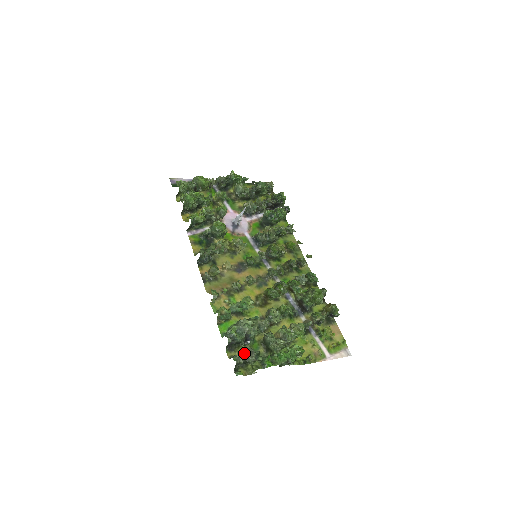
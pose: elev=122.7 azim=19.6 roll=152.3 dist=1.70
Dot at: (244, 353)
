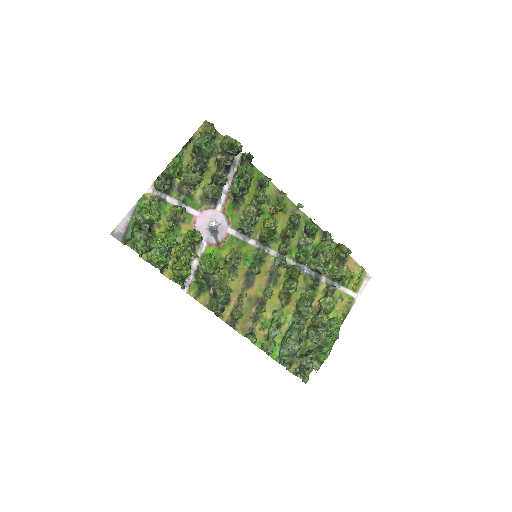
Dot at: (302, 365)
